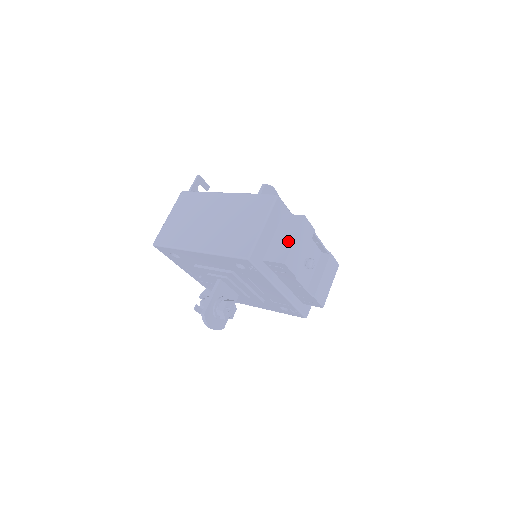
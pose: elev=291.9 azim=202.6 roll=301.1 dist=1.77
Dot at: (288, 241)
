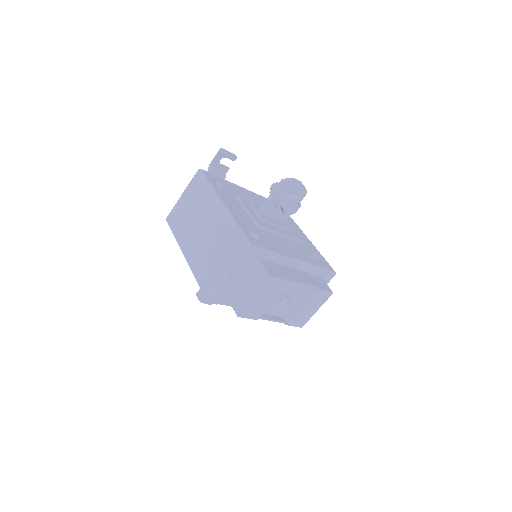
Dot at: (249, 295)
